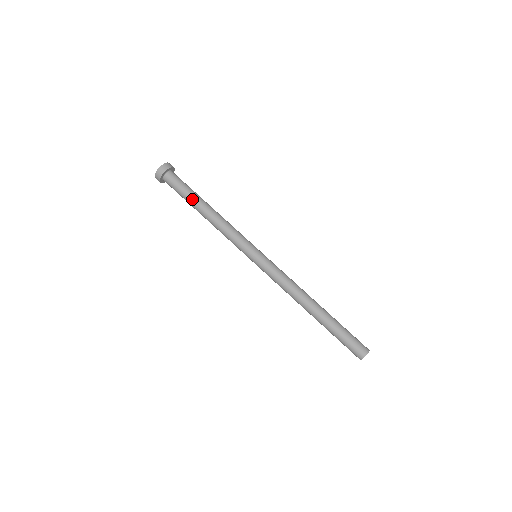
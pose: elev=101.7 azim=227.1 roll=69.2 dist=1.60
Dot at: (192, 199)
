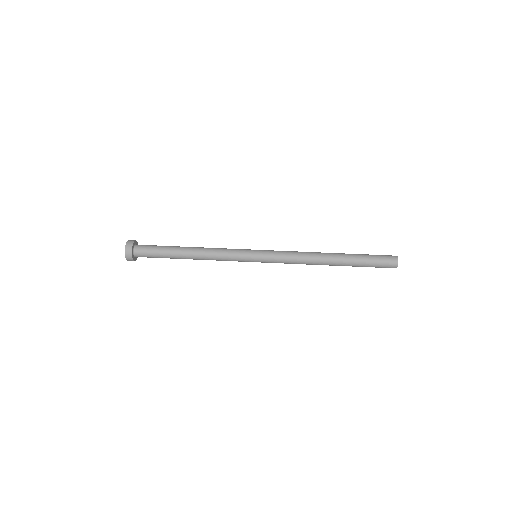
Dot at: (171, 249)
